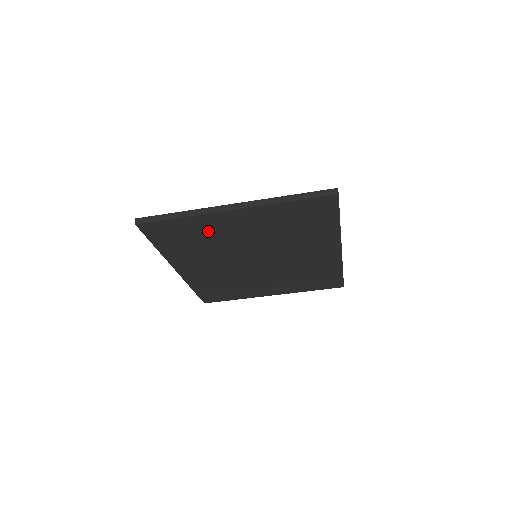
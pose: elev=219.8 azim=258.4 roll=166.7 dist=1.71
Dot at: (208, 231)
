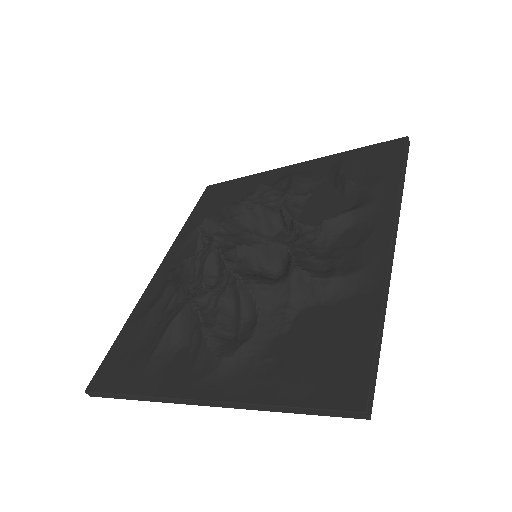
Dot at: occluded
